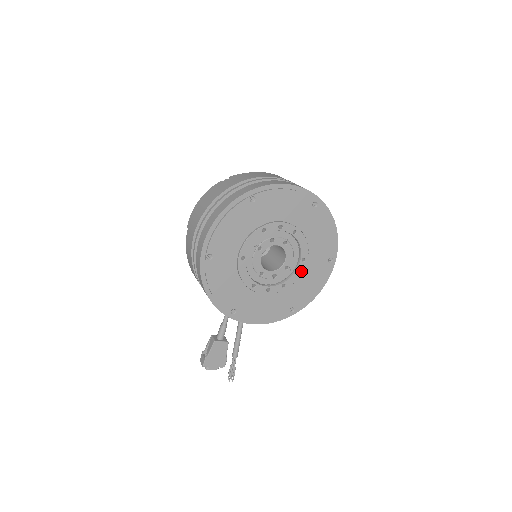
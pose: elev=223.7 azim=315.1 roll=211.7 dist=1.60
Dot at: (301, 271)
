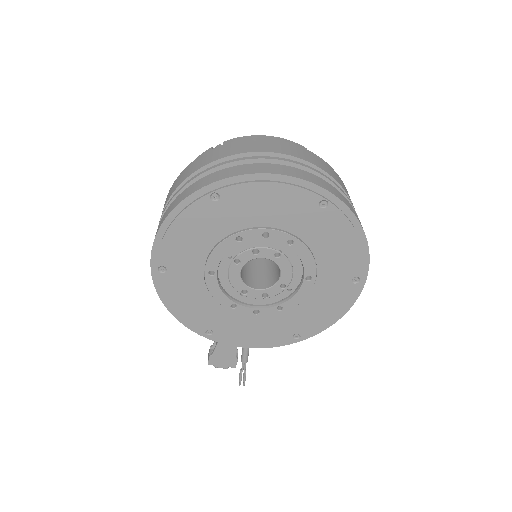
Dot at: (306, 292)
